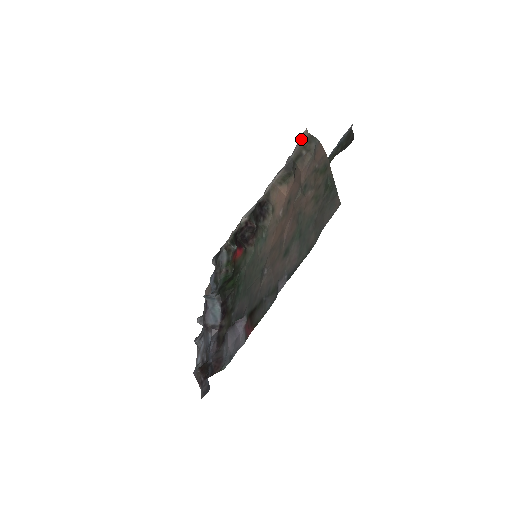
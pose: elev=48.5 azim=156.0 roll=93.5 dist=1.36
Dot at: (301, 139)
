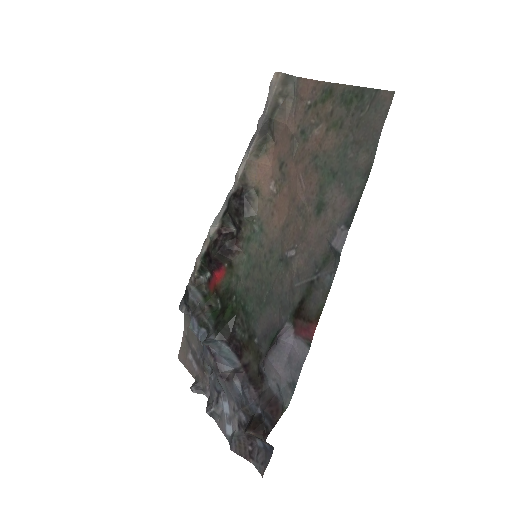
Dot at: (273, 85)
